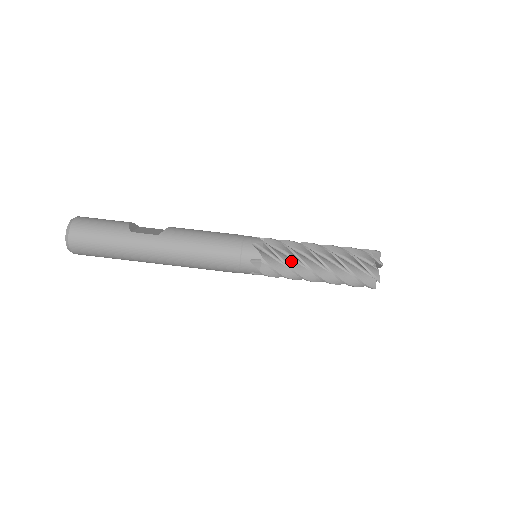
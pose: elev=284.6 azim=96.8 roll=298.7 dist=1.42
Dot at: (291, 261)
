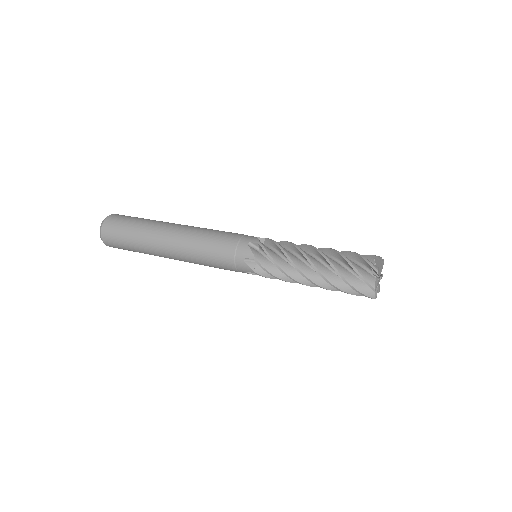
Dot at: occluded
